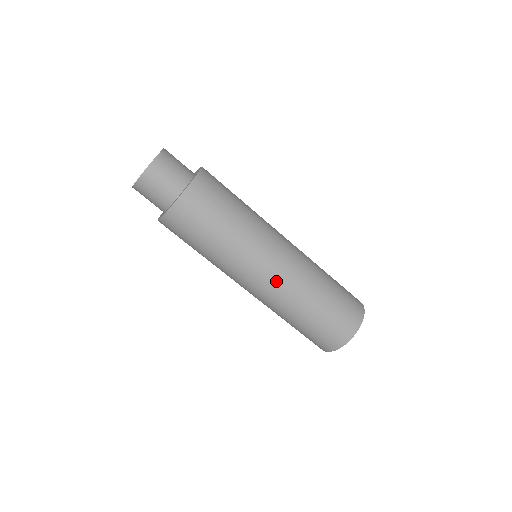
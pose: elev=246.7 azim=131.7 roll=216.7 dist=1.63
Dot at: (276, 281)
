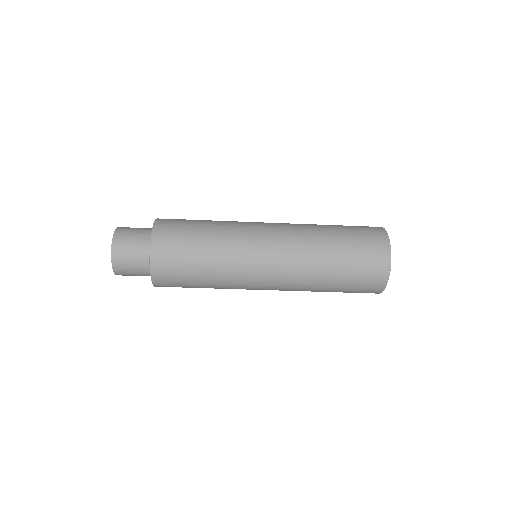
Dot at: (279, 287)
